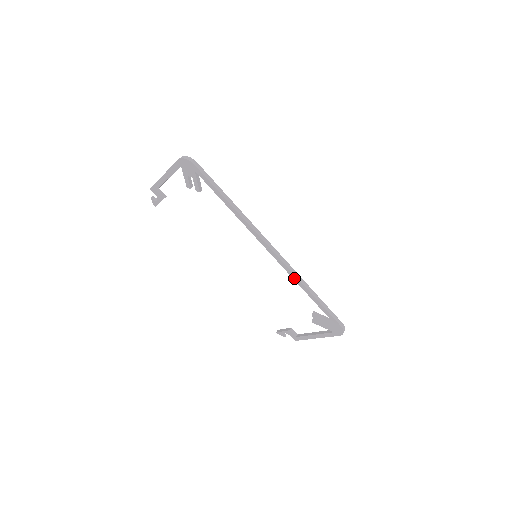
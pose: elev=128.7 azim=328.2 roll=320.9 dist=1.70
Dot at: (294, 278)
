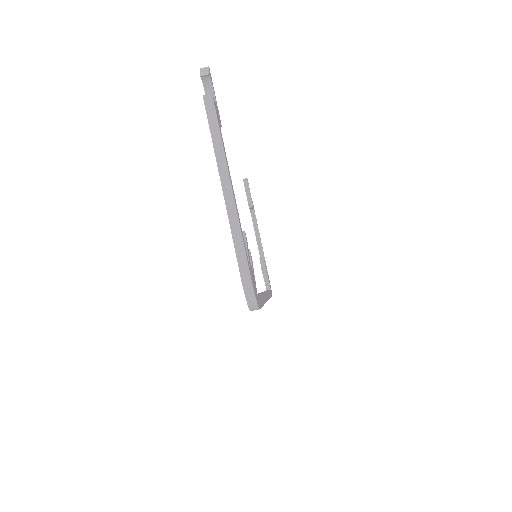
Dot at: occluded
